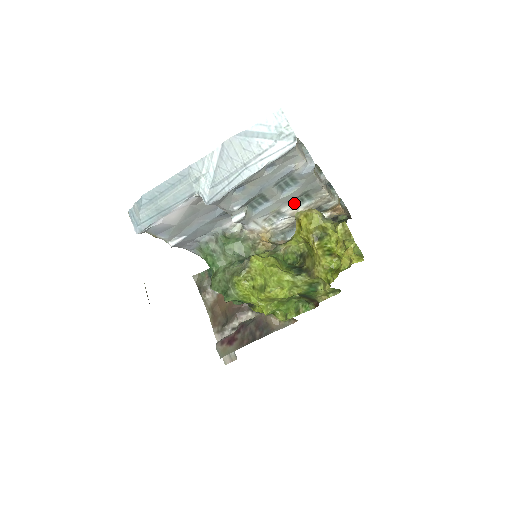
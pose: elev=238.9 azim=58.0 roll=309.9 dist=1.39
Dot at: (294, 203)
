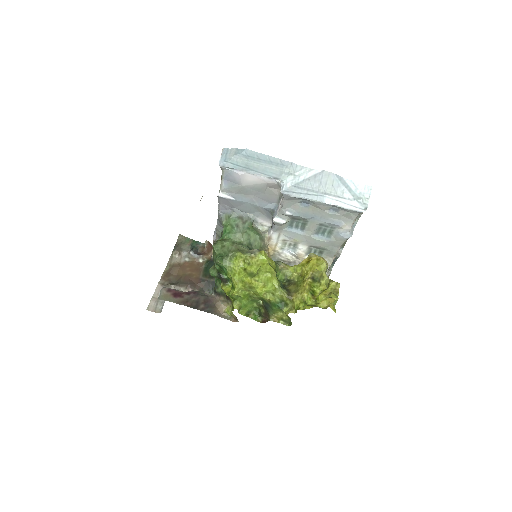
Dot at: (309, 249)
